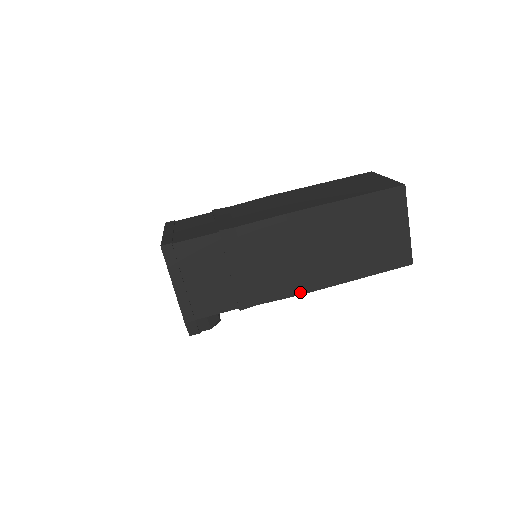
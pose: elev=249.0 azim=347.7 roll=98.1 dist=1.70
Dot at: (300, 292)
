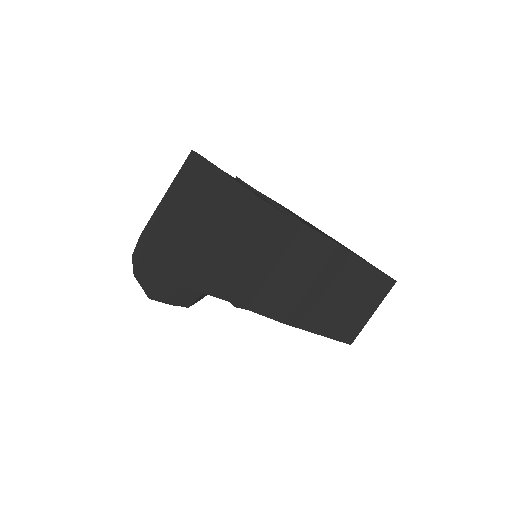
Dot at: (285, 320)
